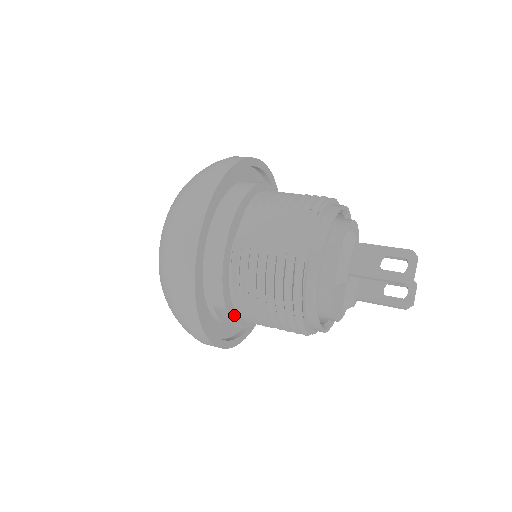
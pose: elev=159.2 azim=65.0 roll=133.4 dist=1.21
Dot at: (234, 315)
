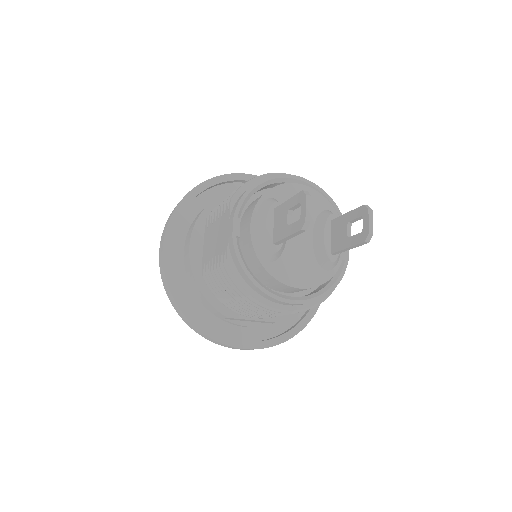
Dot at: (248, 318)
